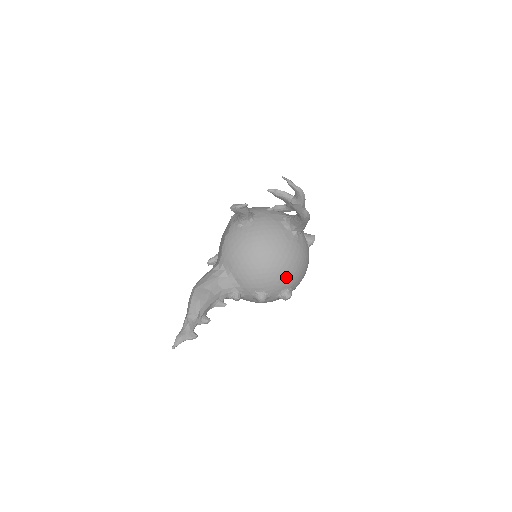
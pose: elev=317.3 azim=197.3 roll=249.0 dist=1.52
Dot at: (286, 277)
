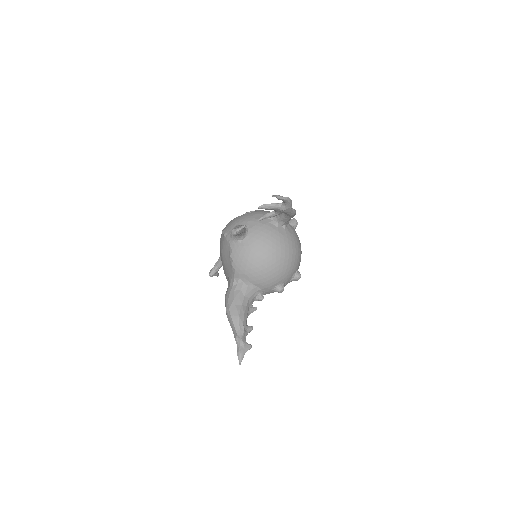
Dot at: (293, 264)
